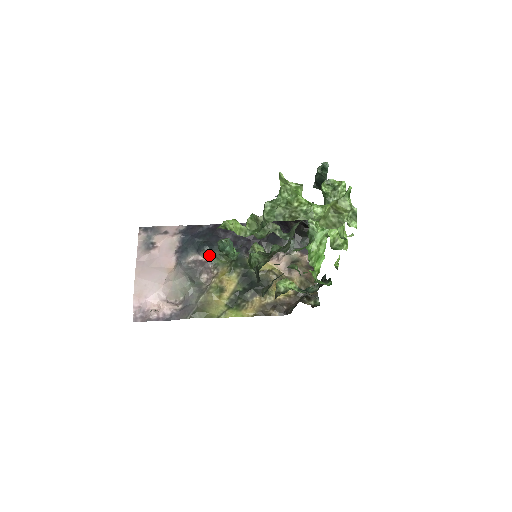
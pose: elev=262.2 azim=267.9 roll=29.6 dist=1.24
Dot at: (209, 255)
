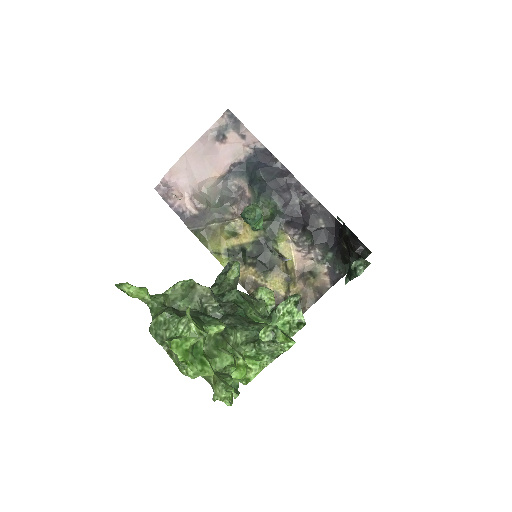
Dot at: (254, 195)
